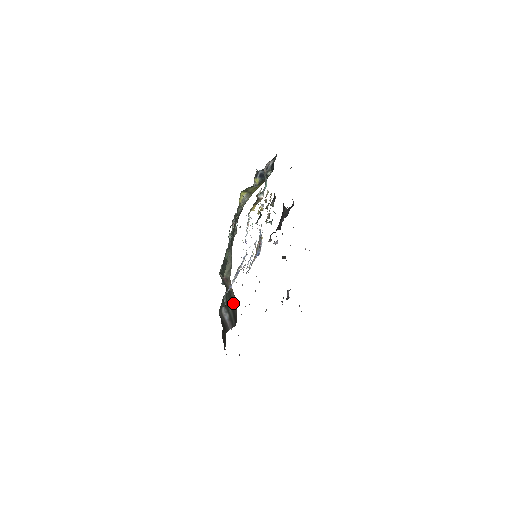
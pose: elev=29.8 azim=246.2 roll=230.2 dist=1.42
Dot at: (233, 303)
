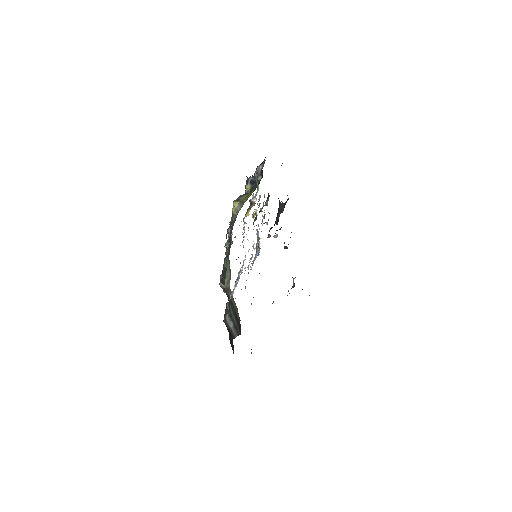
Dot at: (236, 312)
